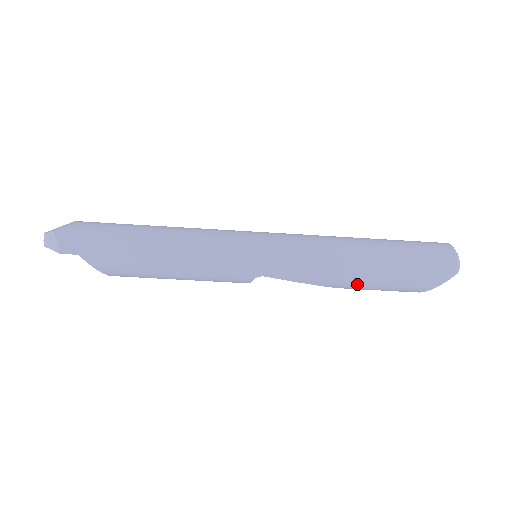
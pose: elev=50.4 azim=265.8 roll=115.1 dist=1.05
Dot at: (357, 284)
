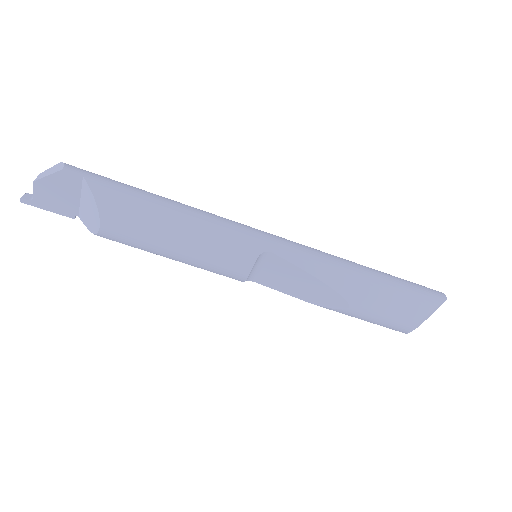
Dot at: (361, 287)
